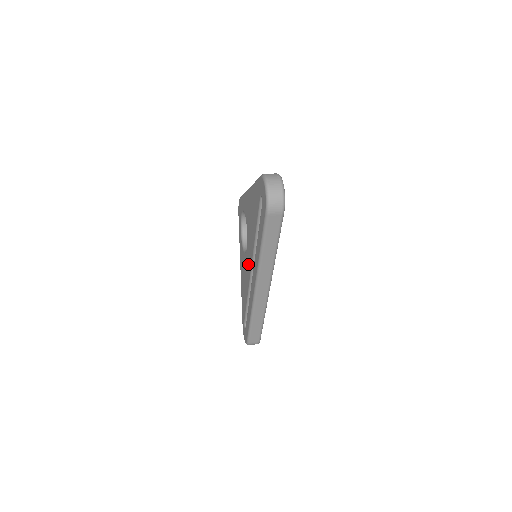
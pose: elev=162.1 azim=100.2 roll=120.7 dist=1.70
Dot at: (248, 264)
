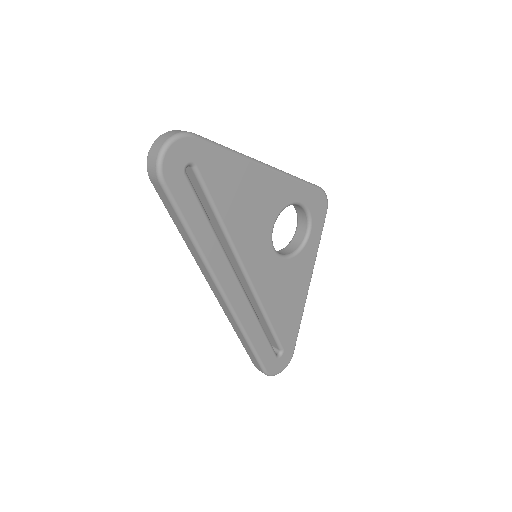
Dot at: occluded
